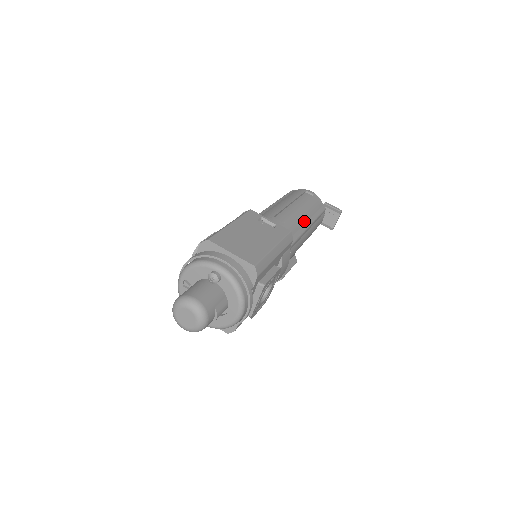
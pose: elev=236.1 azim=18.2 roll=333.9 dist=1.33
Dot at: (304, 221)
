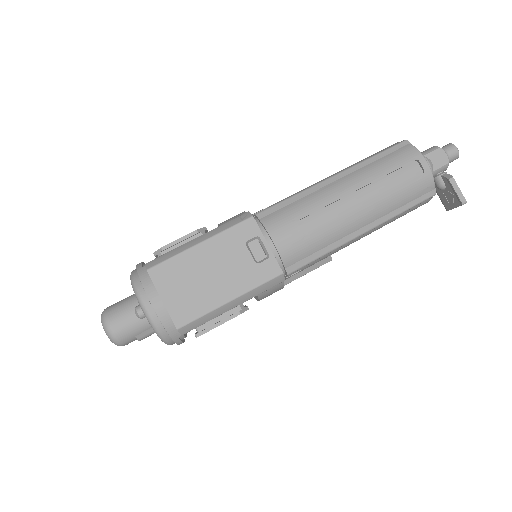
Dot at: (357, 227)
